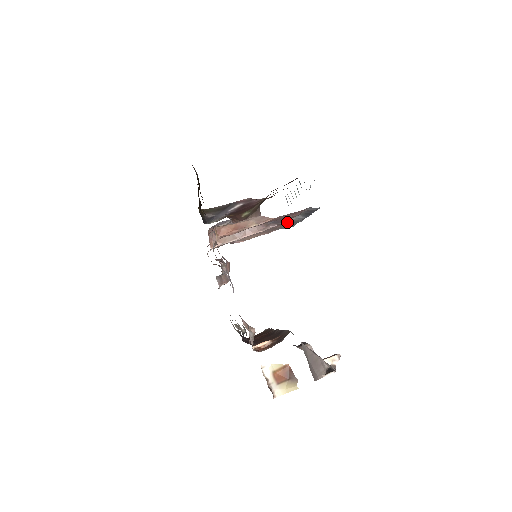
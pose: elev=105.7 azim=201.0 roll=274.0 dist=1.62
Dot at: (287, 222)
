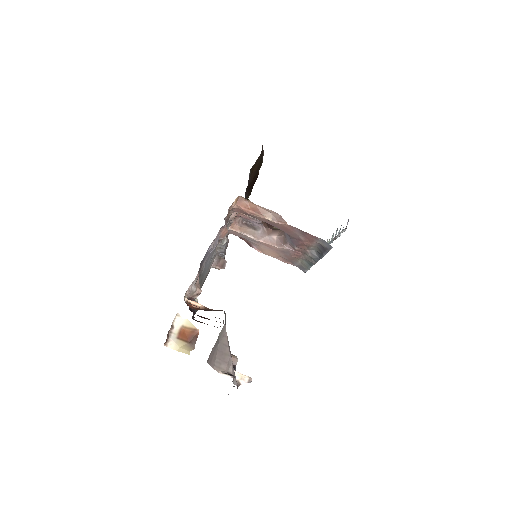
Dot at: (303, 255)
